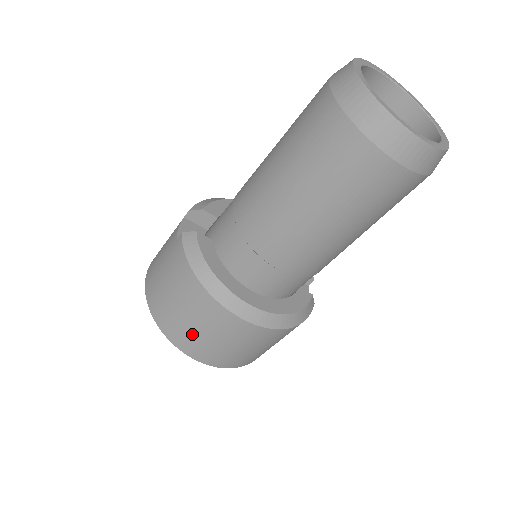
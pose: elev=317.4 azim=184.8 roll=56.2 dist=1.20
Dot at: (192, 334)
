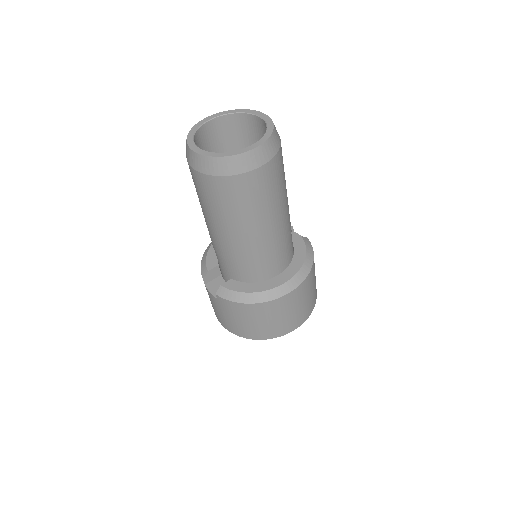
Dot at: (278, 324)
